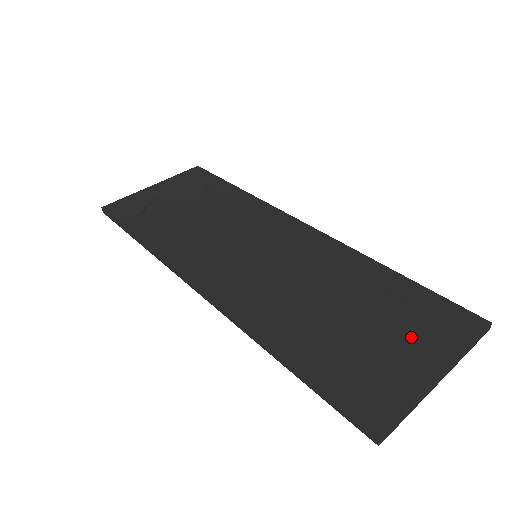
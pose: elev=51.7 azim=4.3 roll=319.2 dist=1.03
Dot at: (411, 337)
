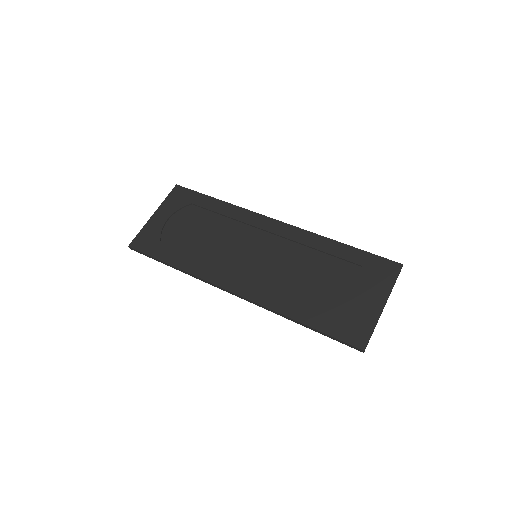
Dot at: (364, 287)
